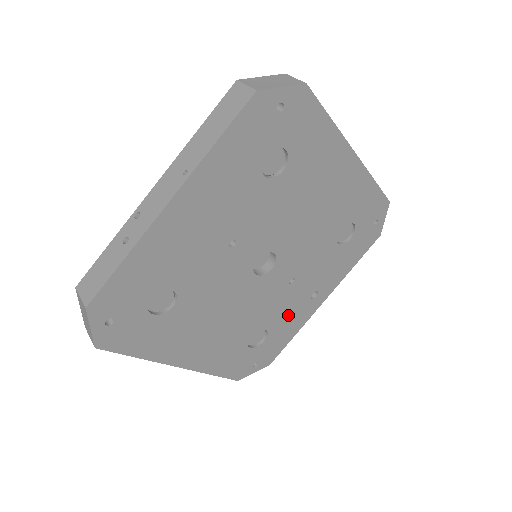
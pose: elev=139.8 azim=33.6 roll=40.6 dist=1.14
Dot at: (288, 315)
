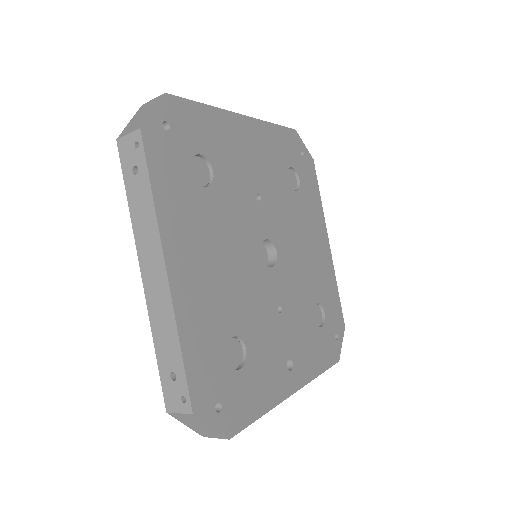
Dot at: (266, 360)
